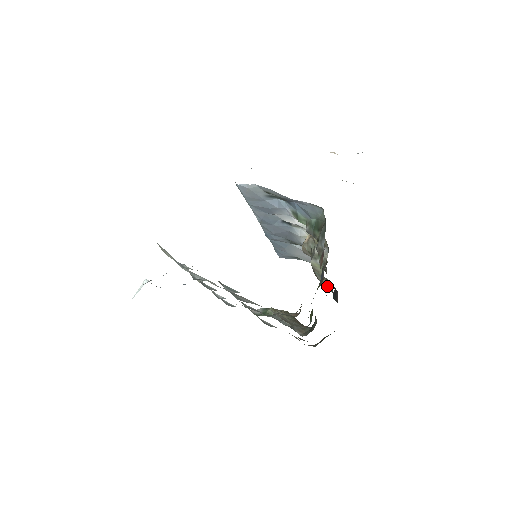
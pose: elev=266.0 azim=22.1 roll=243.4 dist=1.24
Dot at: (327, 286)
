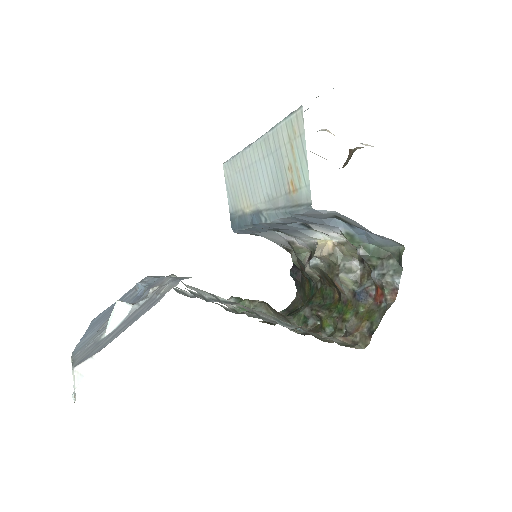
Dot at: (311, 277)
